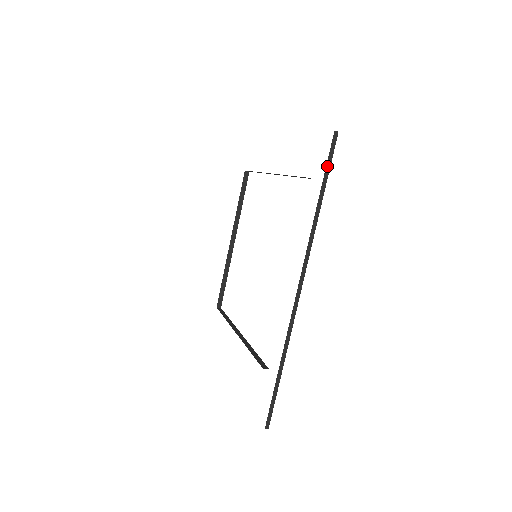
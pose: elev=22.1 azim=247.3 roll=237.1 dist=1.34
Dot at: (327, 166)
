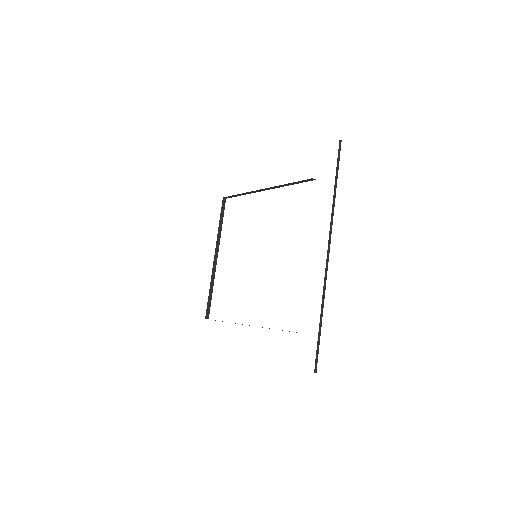
Dot at: (337, 163)
